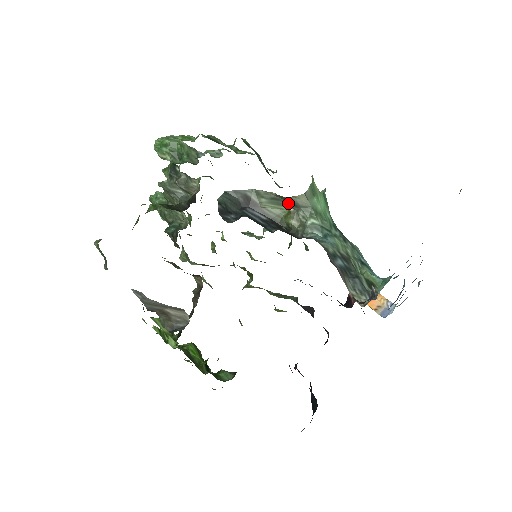
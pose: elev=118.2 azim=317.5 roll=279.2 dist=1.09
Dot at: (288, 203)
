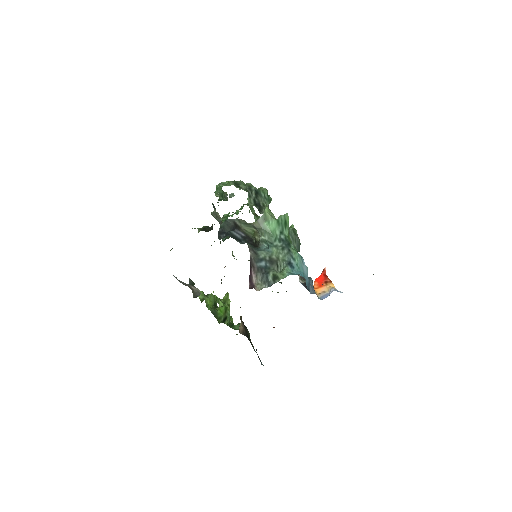
Dot at: (253, 226)
